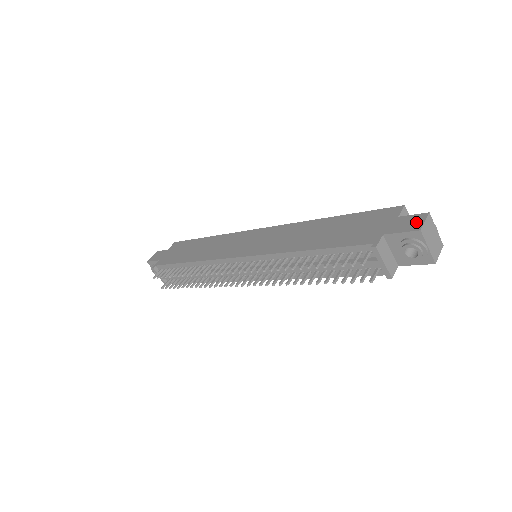
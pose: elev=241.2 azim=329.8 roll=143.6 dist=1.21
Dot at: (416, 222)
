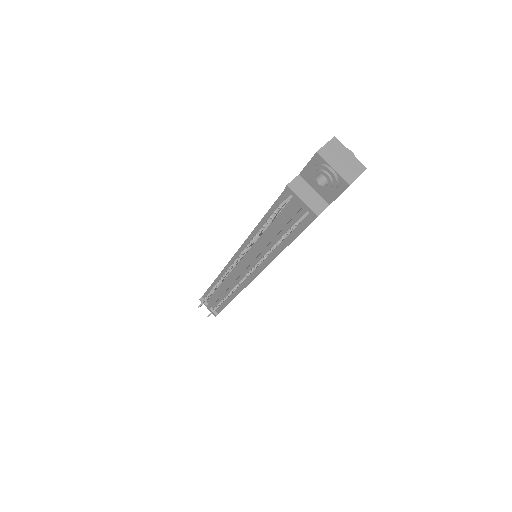
Dot at: occluded
